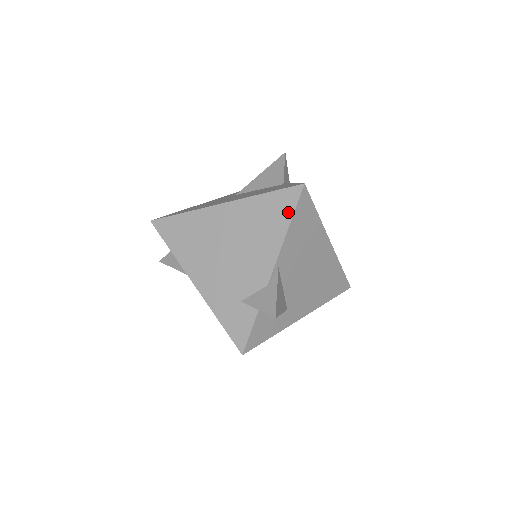
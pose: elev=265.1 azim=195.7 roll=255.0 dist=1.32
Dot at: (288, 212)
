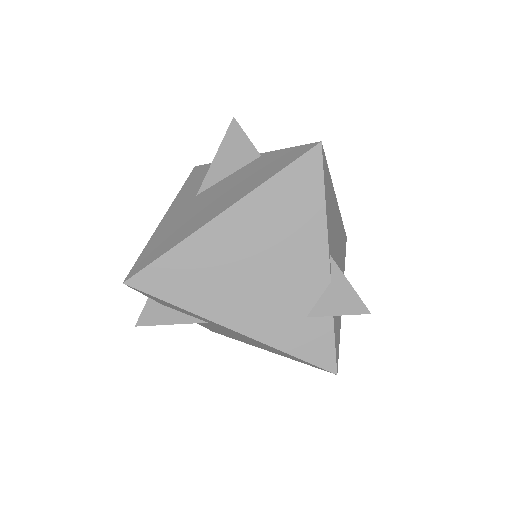
Dot at: (316, 185)
